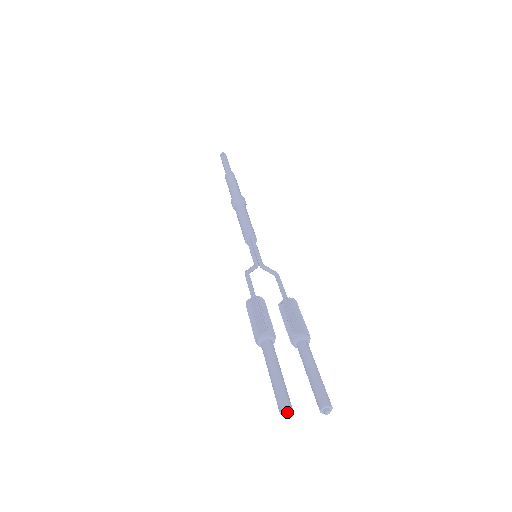
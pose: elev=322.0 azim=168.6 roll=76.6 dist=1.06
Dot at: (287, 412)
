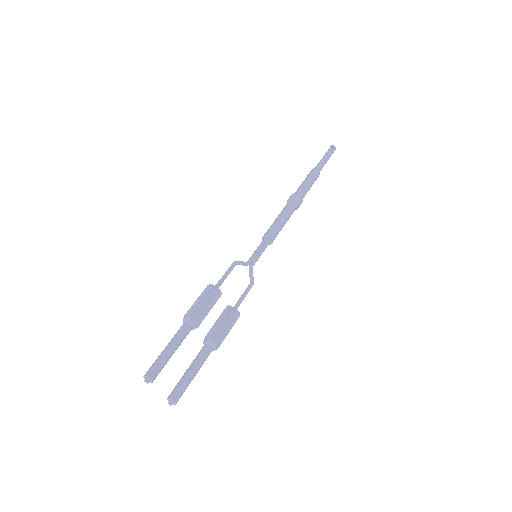
Dot at: (147, 381)
